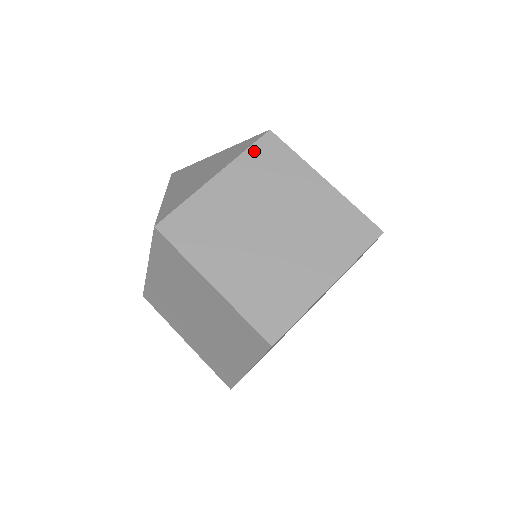
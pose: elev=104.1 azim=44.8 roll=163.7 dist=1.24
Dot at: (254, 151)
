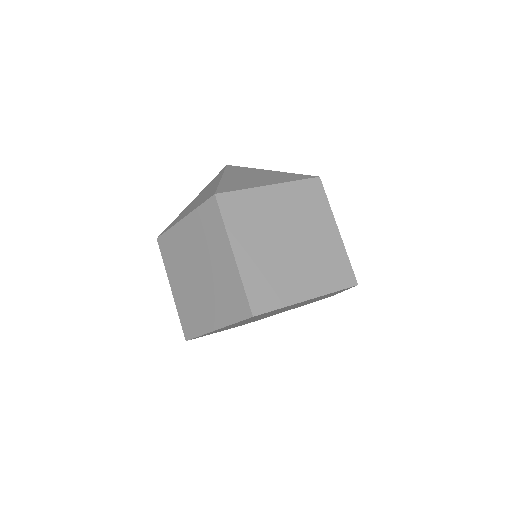
Dot at: (203, 209)
